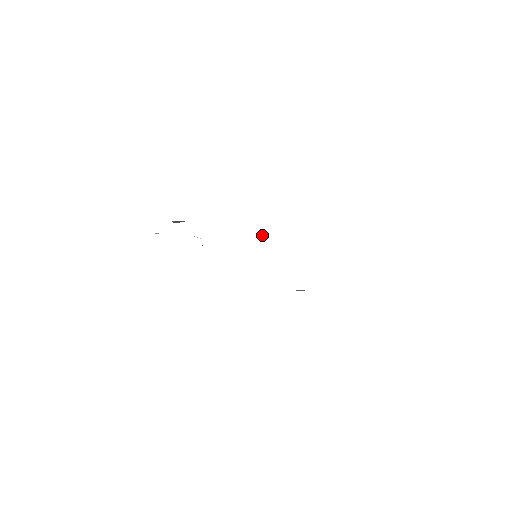
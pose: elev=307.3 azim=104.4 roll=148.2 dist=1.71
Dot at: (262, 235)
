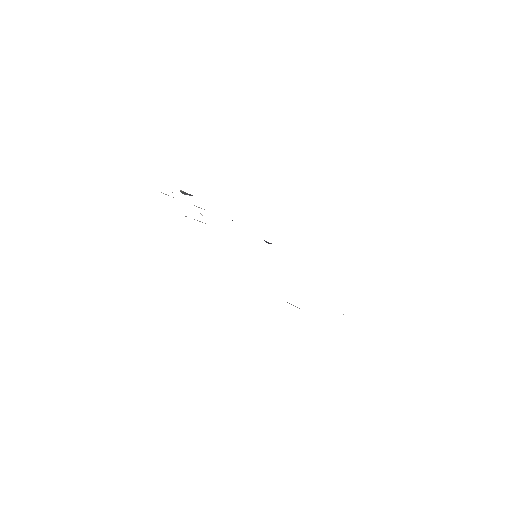
Dot at: occluded
